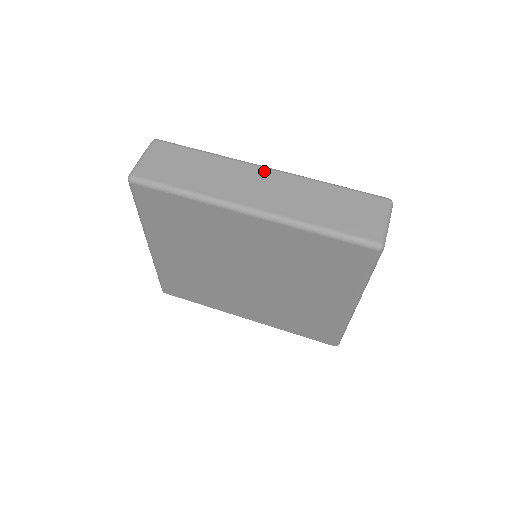
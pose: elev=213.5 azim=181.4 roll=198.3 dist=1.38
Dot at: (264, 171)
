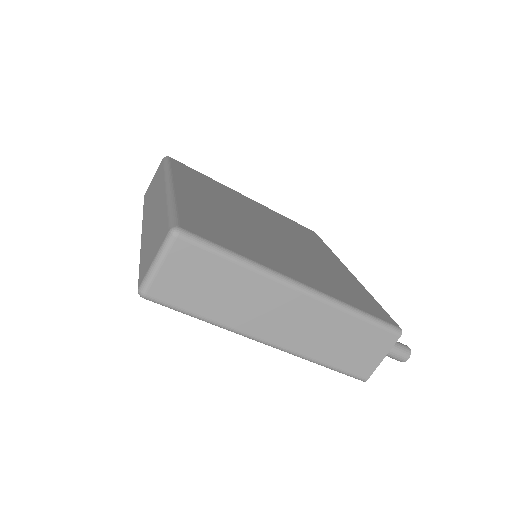
Dot at: (163, 189)
